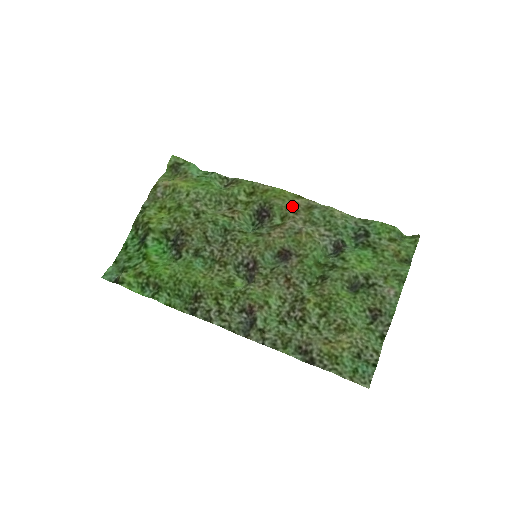
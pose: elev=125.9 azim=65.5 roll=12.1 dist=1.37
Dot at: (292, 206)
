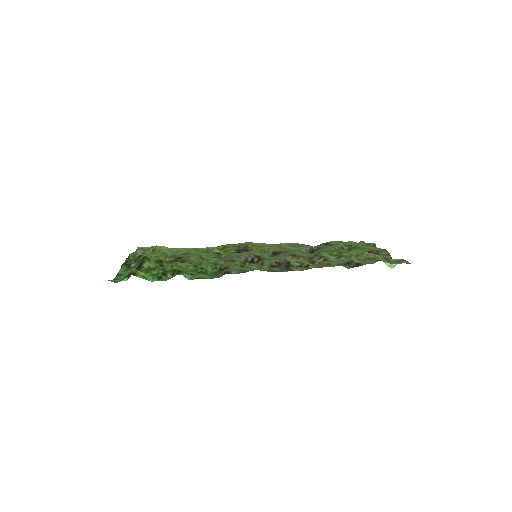
Dot at: (262, 244)
